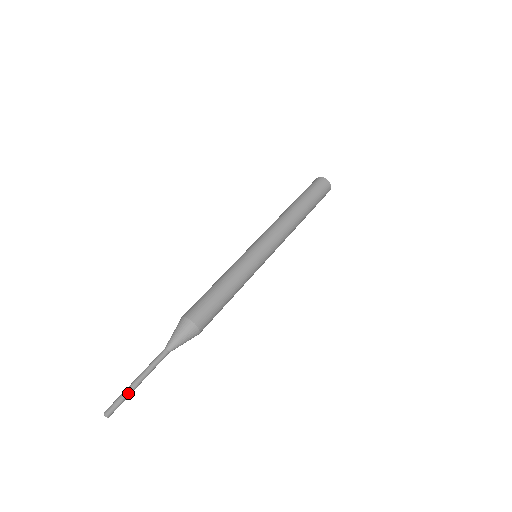
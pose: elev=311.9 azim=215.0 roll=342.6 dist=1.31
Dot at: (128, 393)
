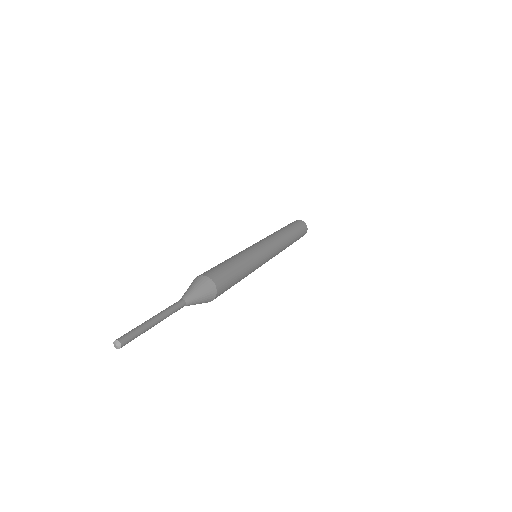
Dot at: (141, 325)
